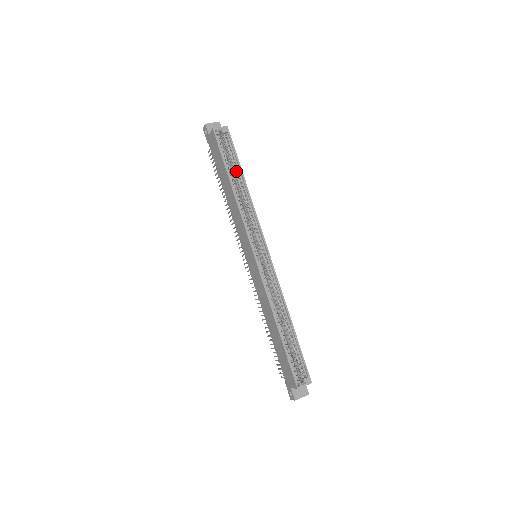
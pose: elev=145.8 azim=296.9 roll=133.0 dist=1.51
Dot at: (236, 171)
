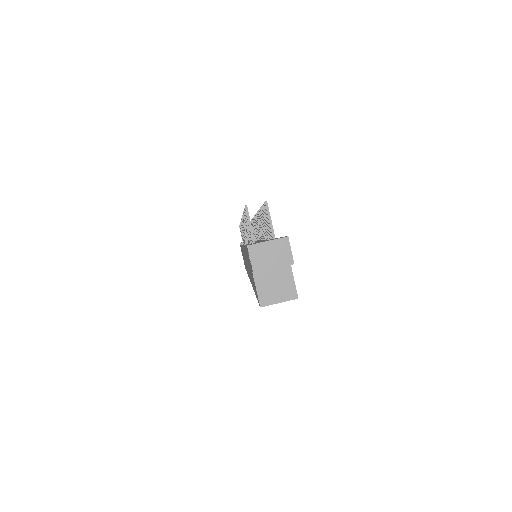
Dot at: occluded
